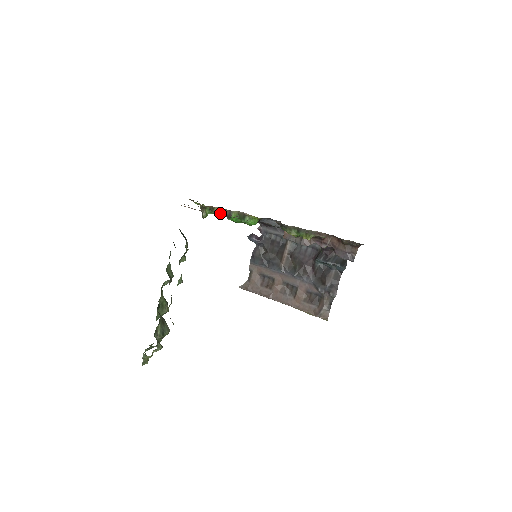
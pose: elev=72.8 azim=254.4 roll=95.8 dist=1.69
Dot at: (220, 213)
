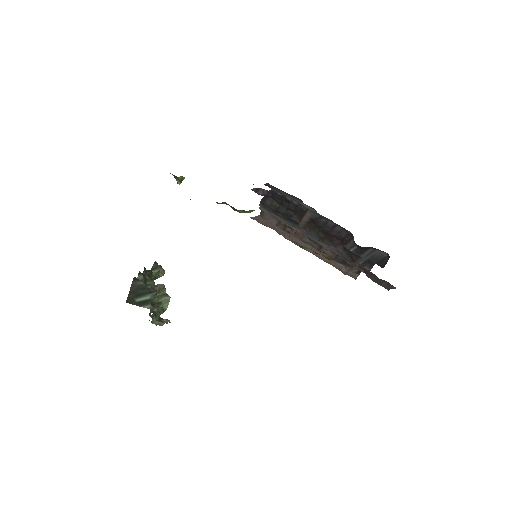
Dot at: occluded
